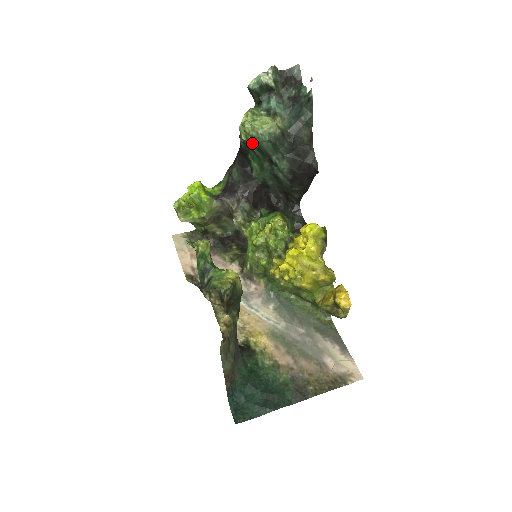
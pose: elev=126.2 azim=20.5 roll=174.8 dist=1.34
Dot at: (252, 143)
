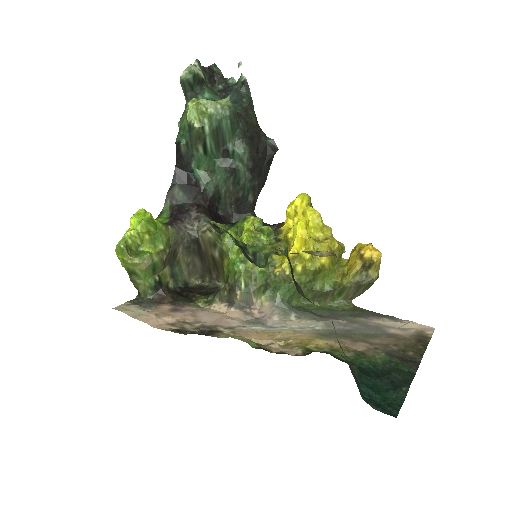
Dot at: (208, 127)
